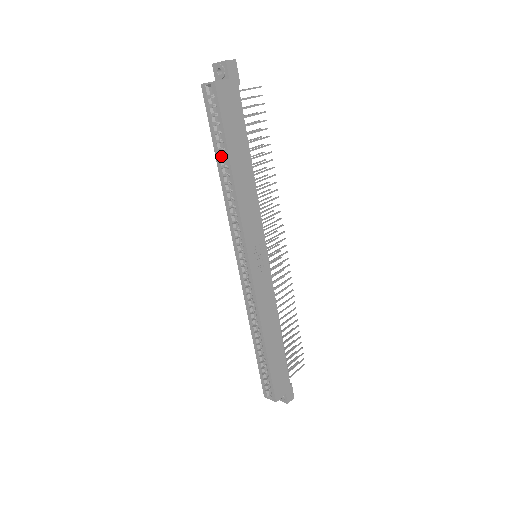
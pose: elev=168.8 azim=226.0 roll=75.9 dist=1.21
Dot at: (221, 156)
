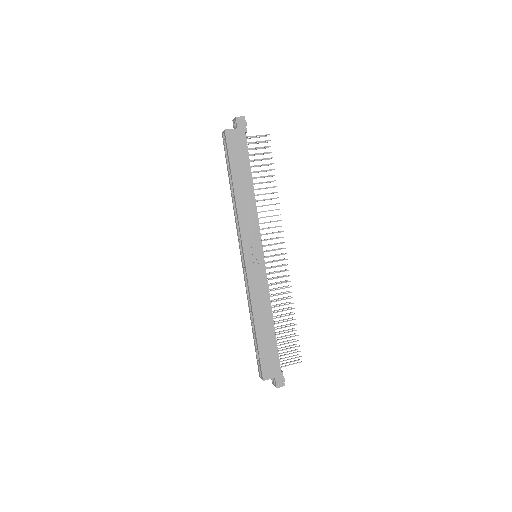
Dot at: occluded
